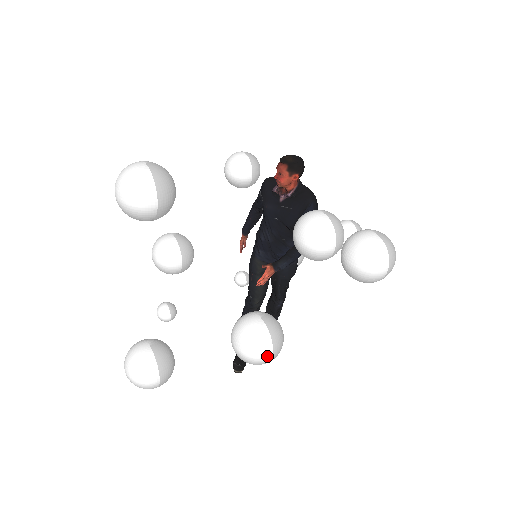
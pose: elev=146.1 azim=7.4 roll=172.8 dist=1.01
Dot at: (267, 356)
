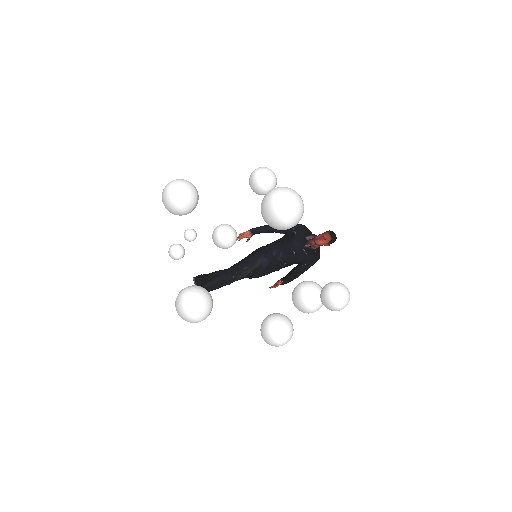
Dot at: occluded
